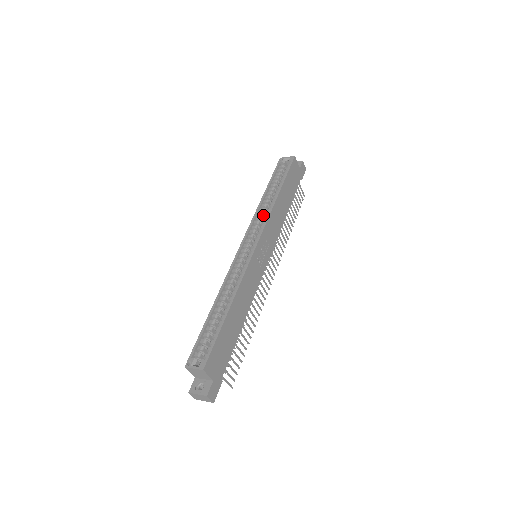
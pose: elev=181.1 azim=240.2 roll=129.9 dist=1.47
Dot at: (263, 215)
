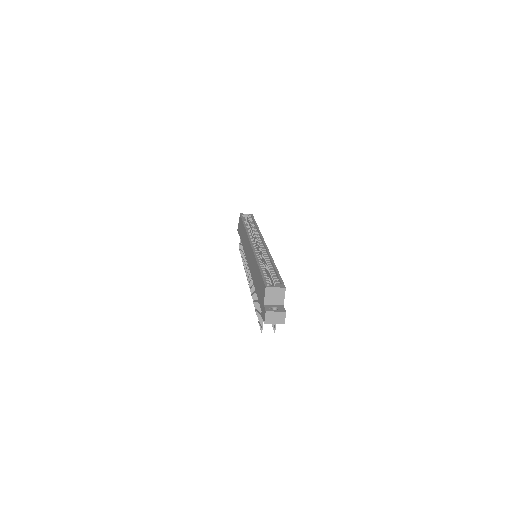
Dot at: occluded
